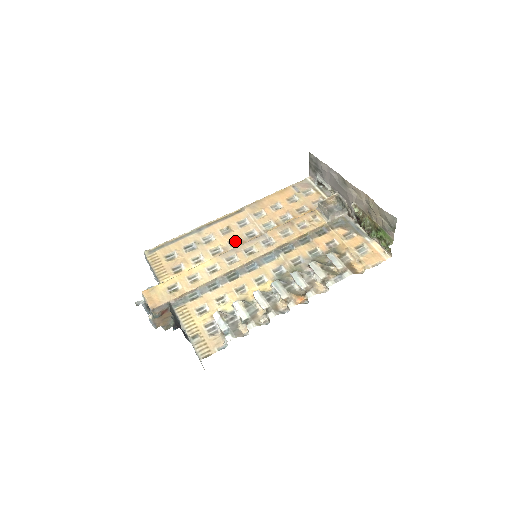
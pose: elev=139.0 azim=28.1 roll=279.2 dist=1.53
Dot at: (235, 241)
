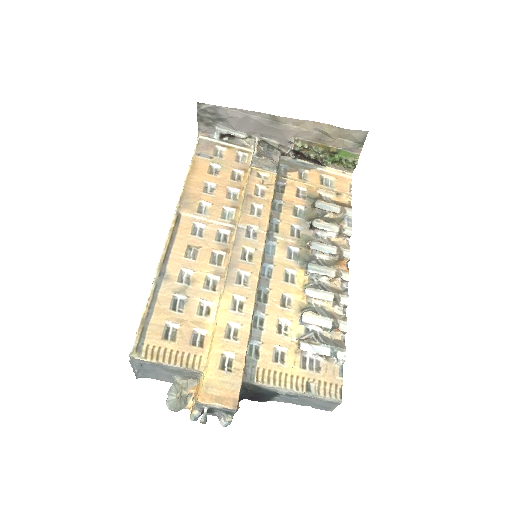
Dot at: (215, 257)
